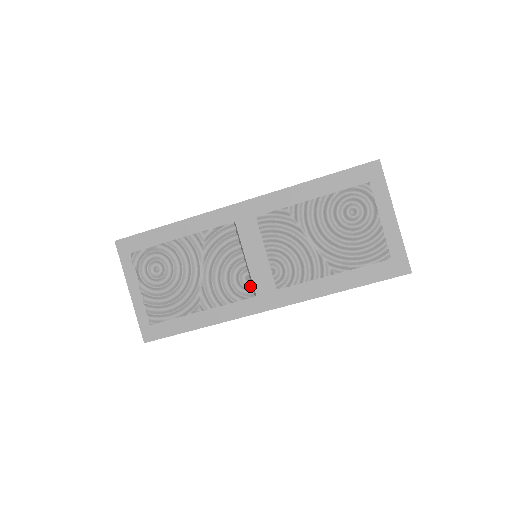
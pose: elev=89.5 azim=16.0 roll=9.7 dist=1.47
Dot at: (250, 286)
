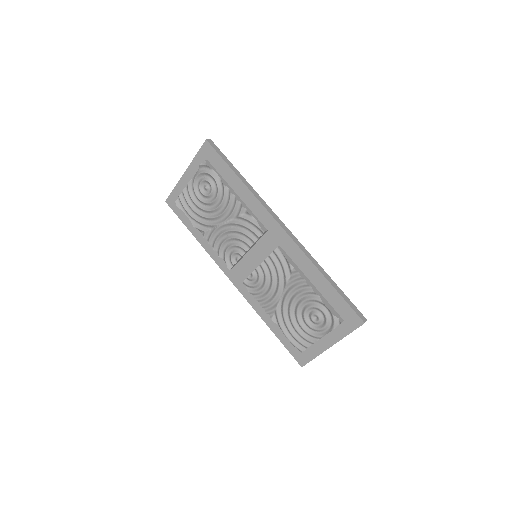
Dot at: (234, 263)
